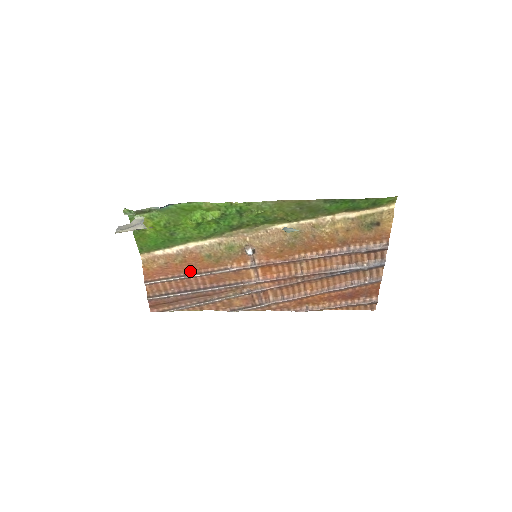
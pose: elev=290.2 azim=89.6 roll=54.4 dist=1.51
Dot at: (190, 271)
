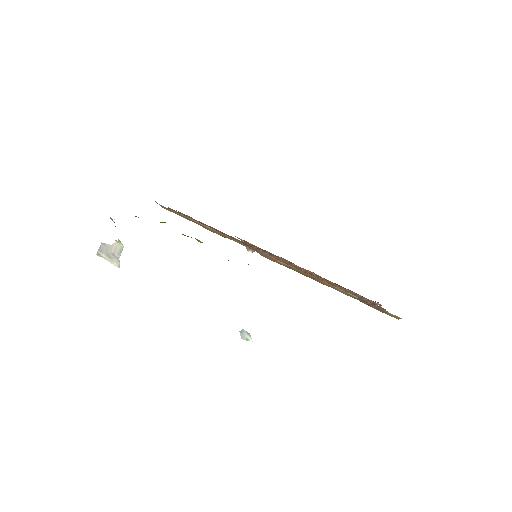
Dot at: occluded
